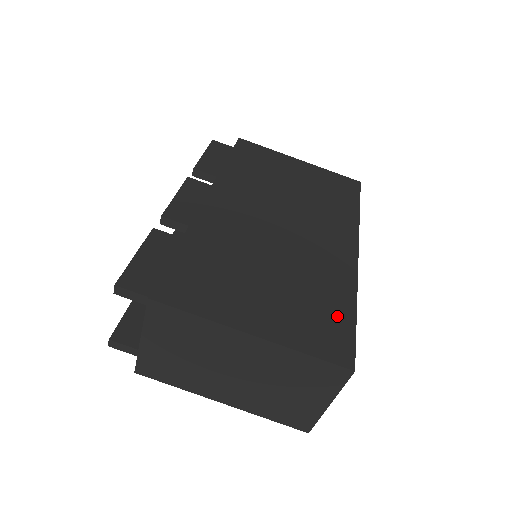
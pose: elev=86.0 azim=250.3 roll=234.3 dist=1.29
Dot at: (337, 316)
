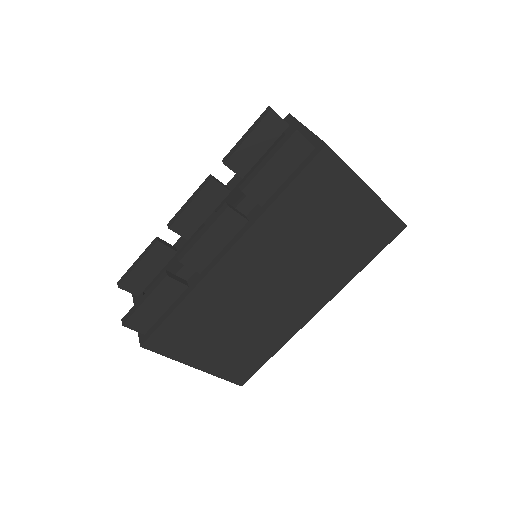
Dot at: (258, 358)
